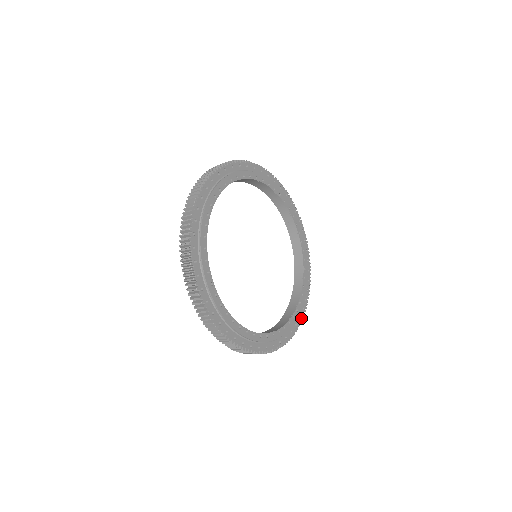
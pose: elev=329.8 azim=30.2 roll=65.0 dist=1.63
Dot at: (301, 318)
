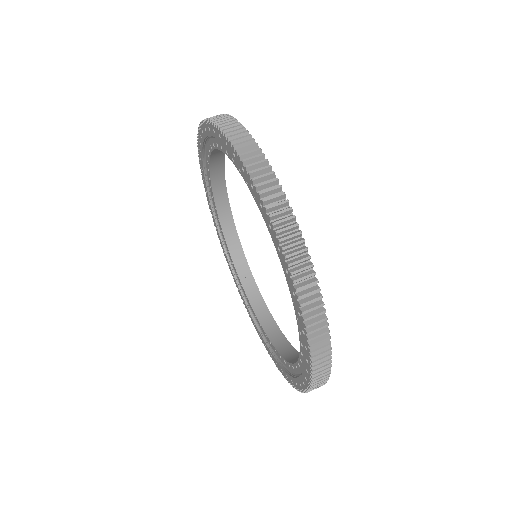
Dot at: occluded
